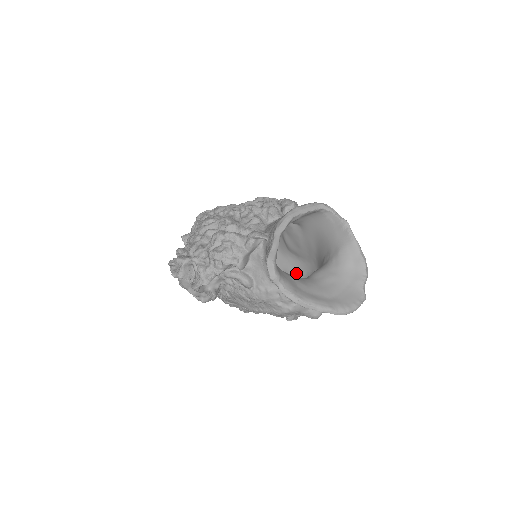
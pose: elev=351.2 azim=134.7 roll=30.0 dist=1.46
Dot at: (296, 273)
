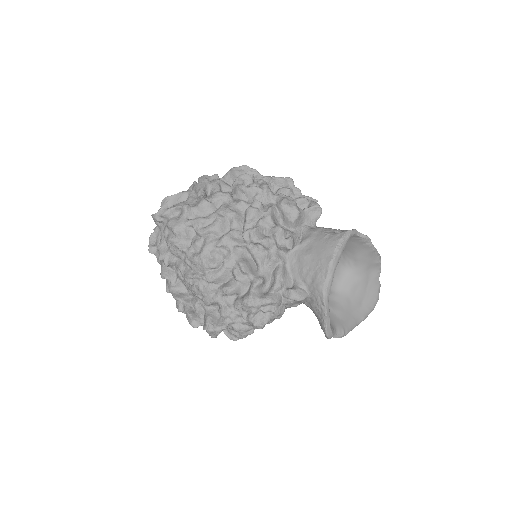
Dot at: occluded
